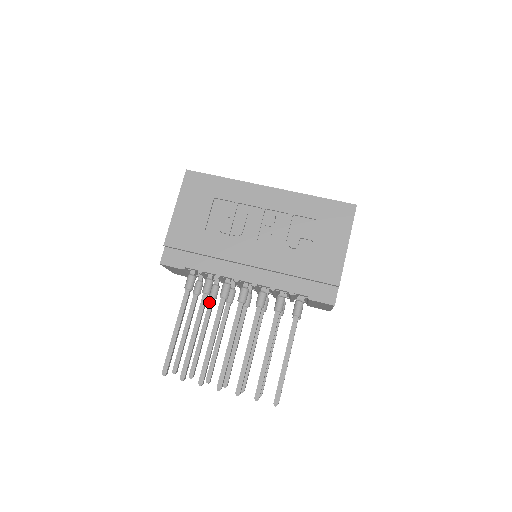
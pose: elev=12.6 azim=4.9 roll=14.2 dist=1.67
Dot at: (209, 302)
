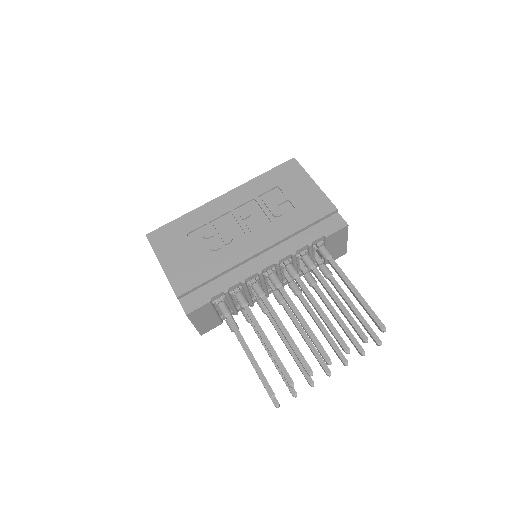
Dot at: (251, 325)
